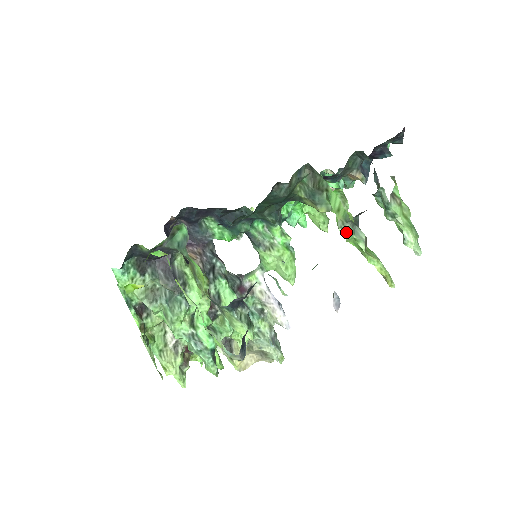
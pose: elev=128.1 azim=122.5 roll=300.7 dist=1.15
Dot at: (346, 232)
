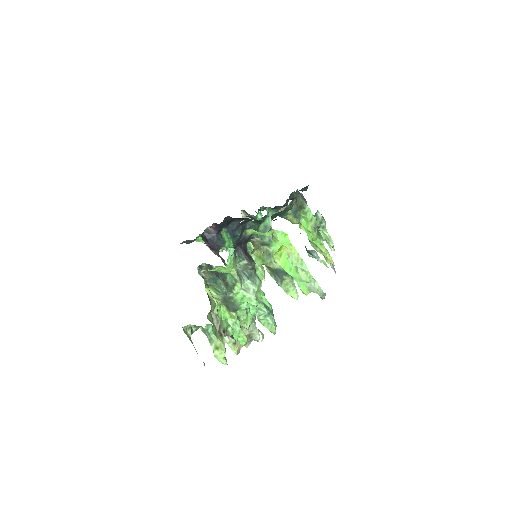
Dot at: (316, 233)
